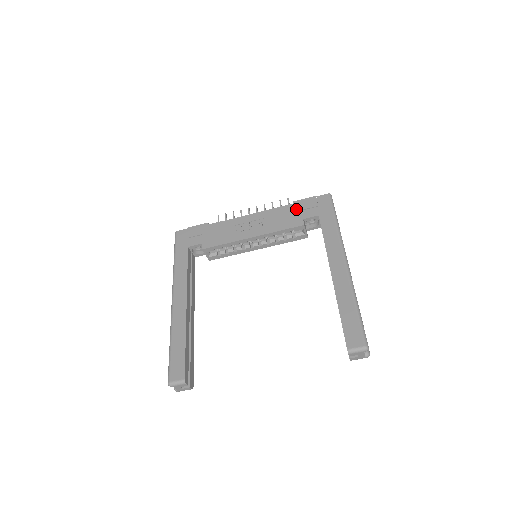
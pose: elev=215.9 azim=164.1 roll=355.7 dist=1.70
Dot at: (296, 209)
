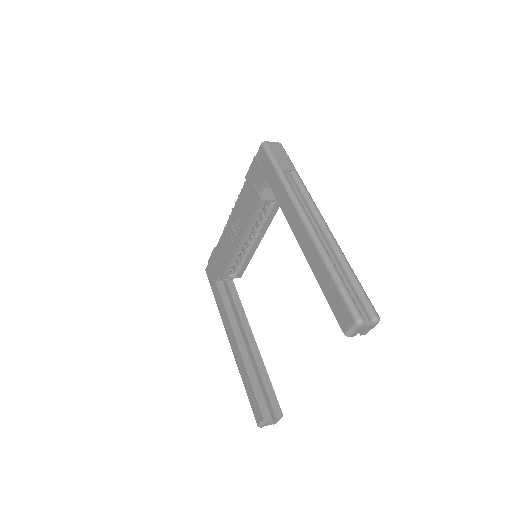
Dot at: (250, 185)
